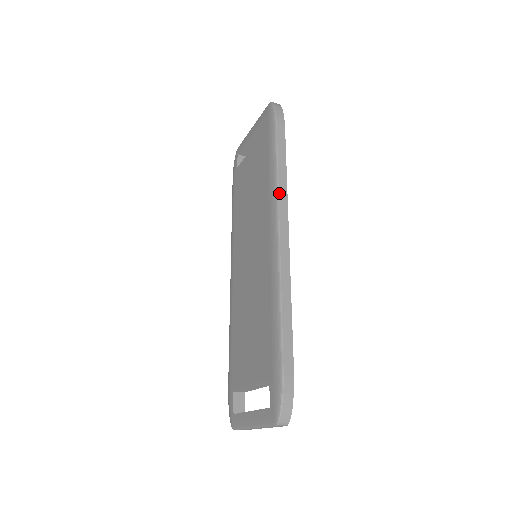
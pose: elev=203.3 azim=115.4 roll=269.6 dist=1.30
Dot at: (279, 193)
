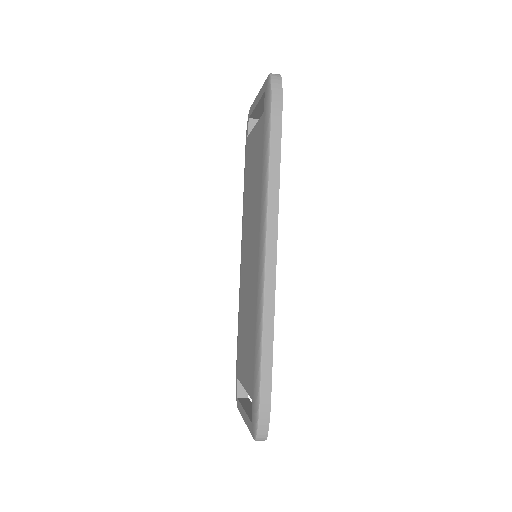
Dot at: (268, 206)
